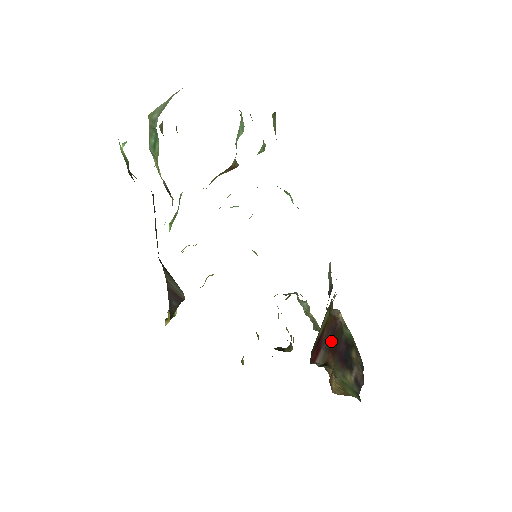
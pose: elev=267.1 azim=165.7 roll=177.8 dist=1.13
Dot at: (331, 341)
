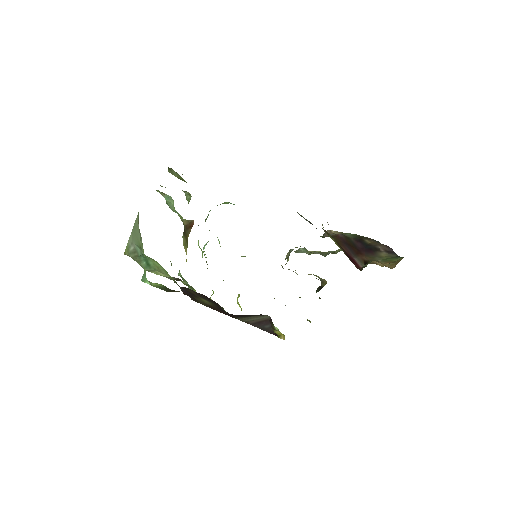
Dot at: (351, 249)
